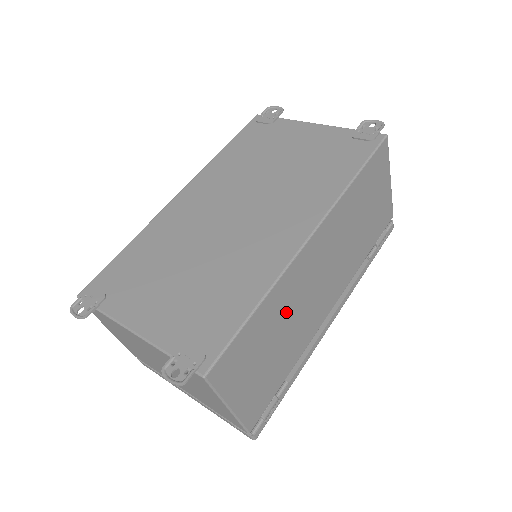
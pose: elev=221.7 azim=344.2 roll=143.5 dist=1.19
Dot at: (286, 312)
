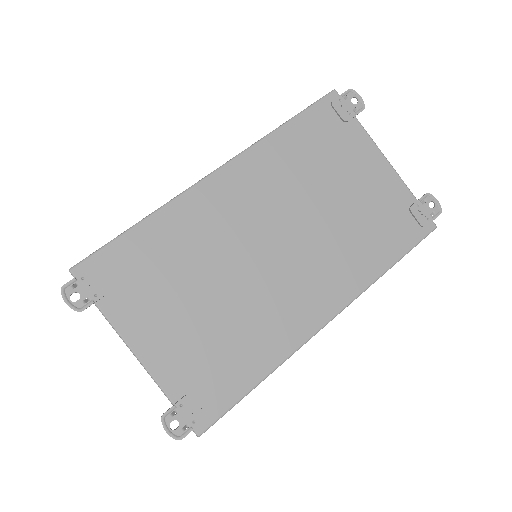
Dot at: occluded
